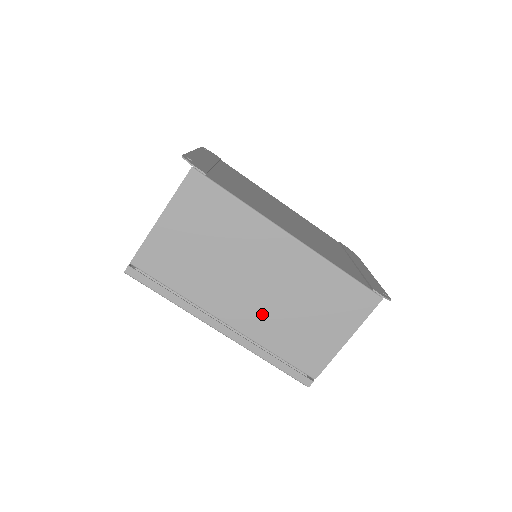
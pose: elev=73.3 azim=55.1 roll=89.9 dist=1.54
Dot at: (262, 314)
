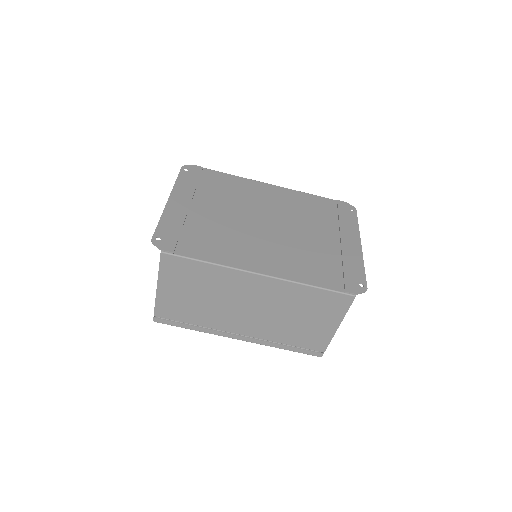
Dot at: (263, 324)
